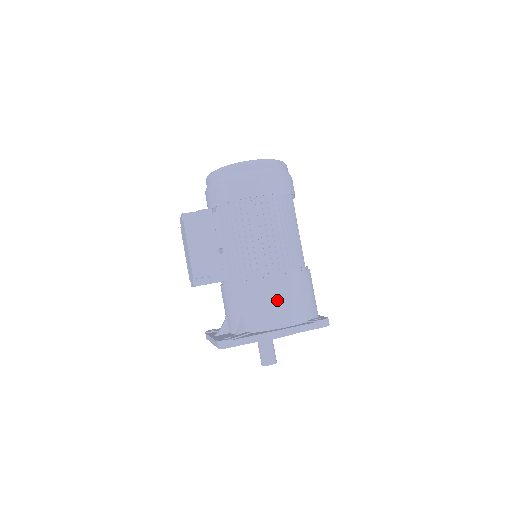
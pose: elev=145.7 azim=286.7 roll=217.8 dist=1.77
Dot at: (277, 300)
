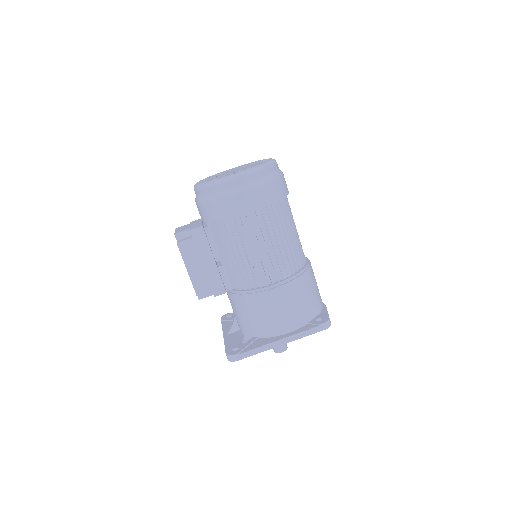
Dot at: (277, 310)
